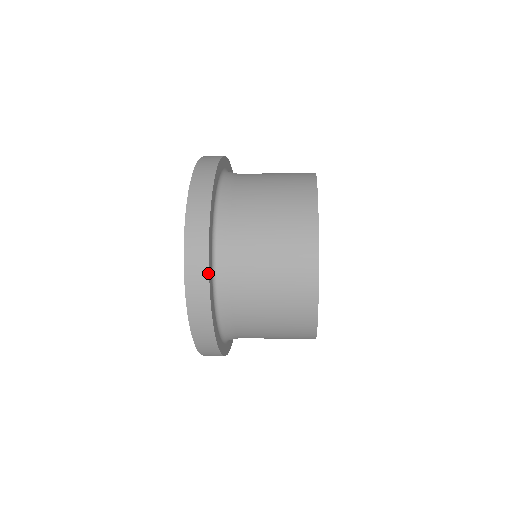
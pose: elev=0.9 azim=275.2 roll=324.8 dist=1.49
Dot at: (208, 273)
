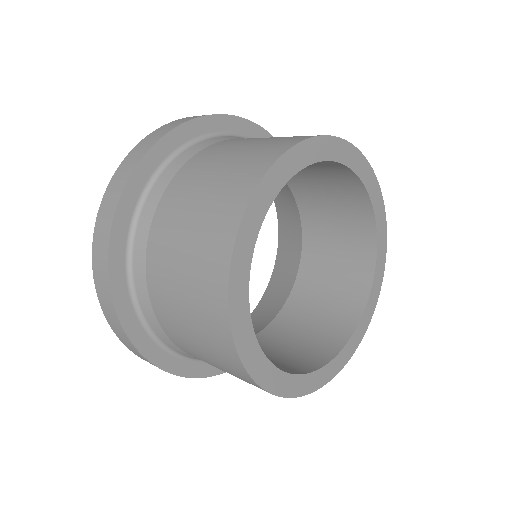
Dot at: (140, 160)
